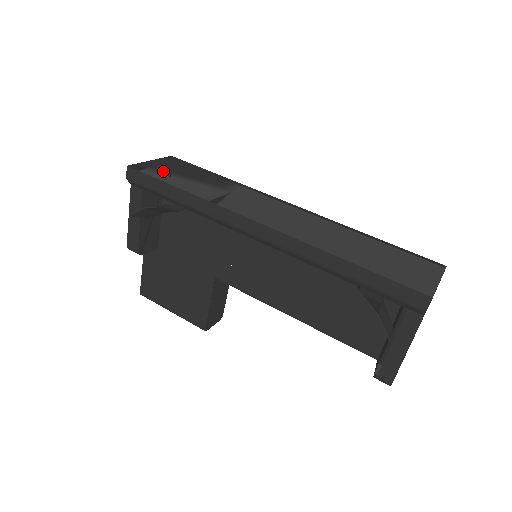
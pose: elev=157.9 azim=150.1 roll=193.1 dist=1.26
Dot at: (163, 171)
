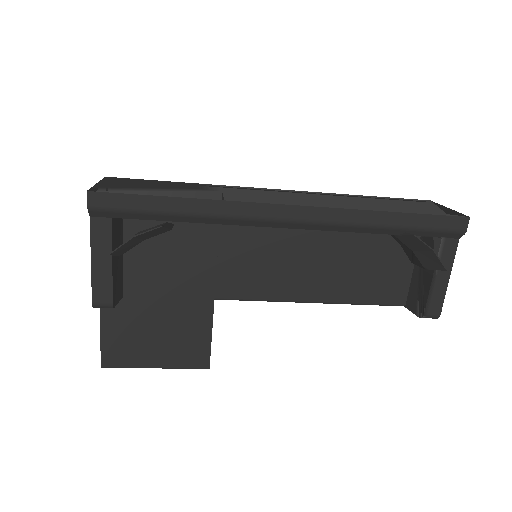
Dot at: (131, 188)
